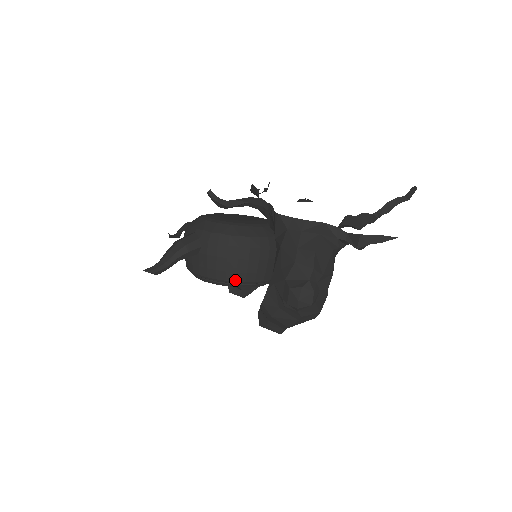
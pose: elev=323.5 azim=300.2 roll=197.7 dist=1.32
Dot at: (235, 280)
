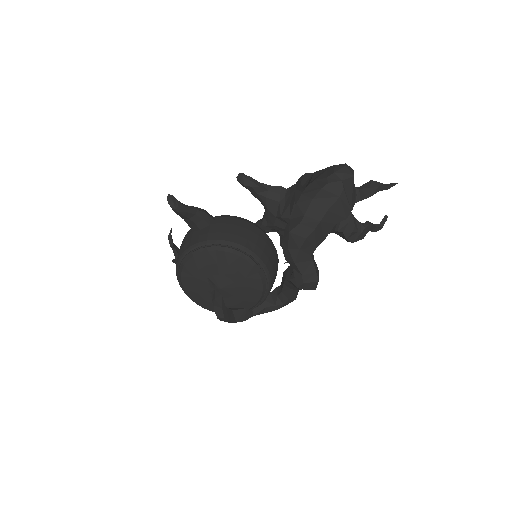
Dot at: (245, 245)
